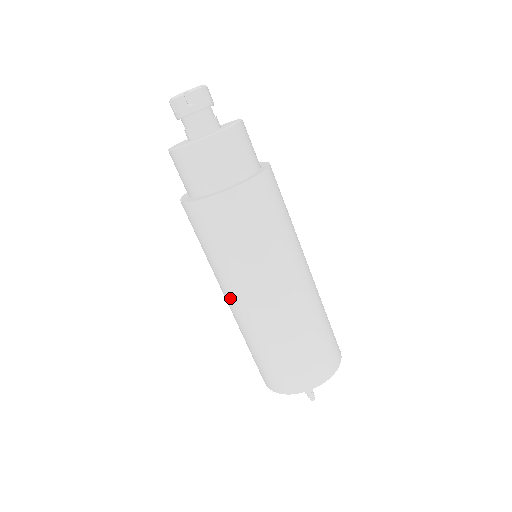
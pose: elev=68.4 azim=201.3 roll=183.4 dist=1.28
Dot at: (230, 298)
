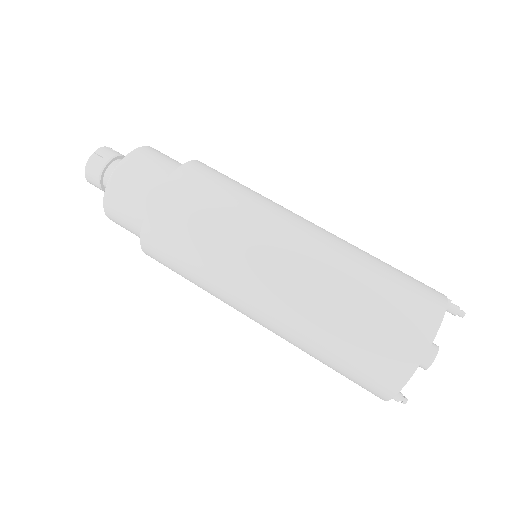
Dot at: (283, 243)
